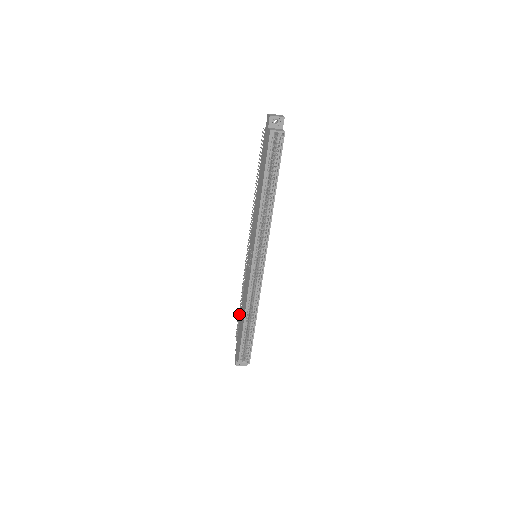
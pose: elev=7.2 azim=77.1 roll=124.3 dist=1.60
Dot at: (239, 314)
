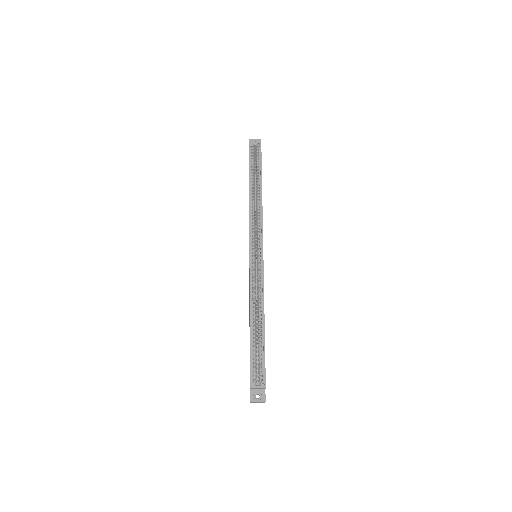
Dot at: occluded
